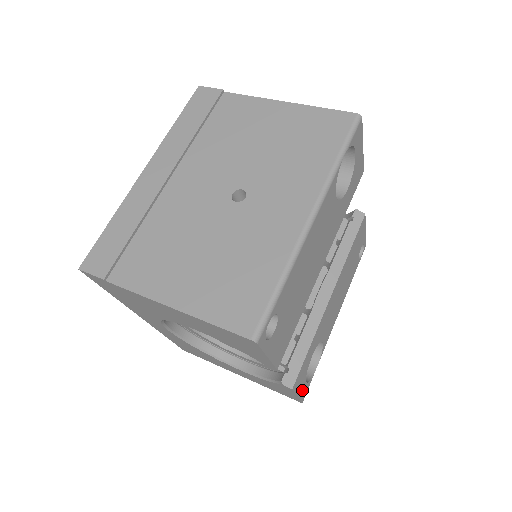
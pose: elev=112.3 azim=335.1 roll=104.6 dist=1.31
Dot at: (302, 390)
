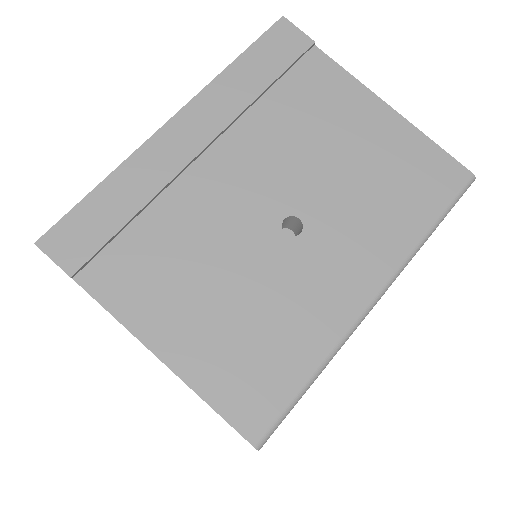
Dot at: occluded
